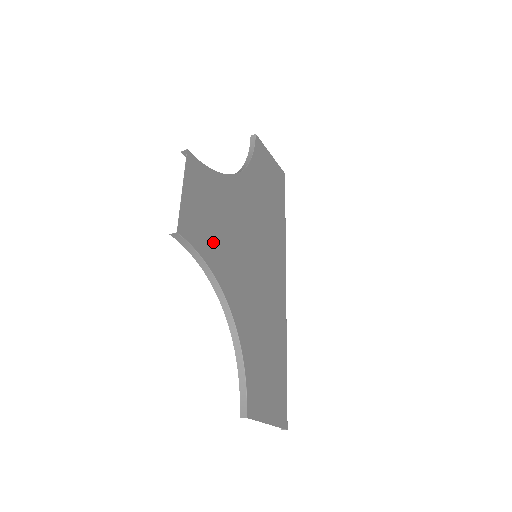
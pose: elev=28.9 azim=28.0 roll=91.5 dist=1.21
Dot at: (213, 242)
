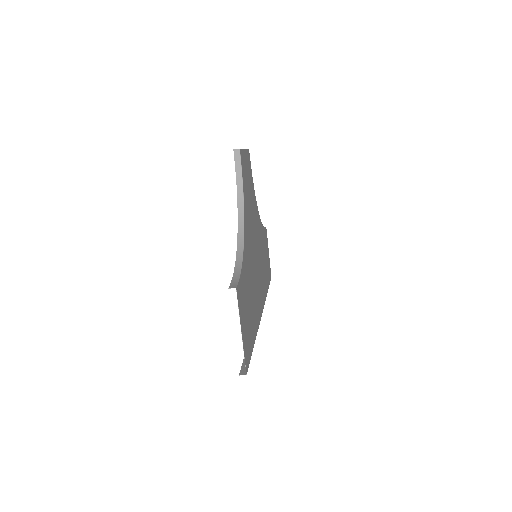
Dot at: (247, 193)
